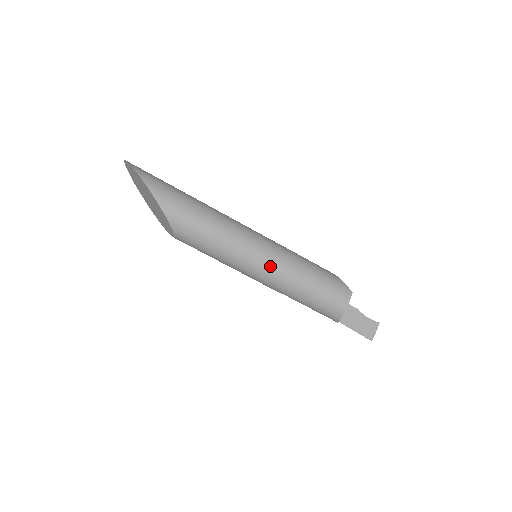
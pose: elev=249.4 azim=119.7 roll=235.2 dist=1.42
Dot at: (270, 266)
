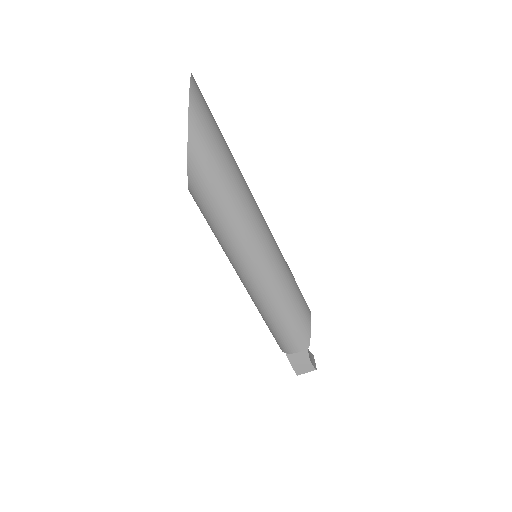
Dot at: (254, 284)
